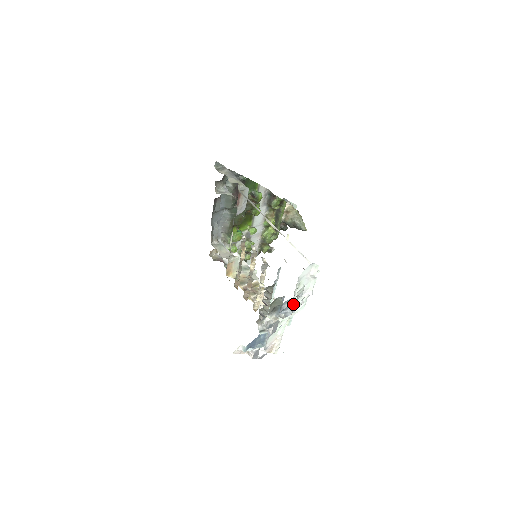
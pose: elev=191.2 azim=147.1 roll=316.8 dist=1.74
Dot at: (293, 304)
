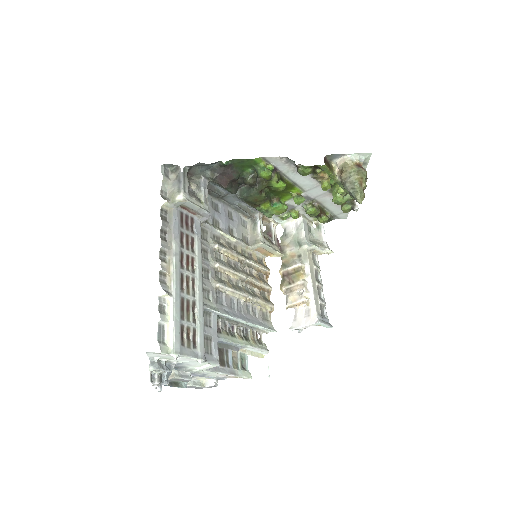
Dot at: (193, 363)
